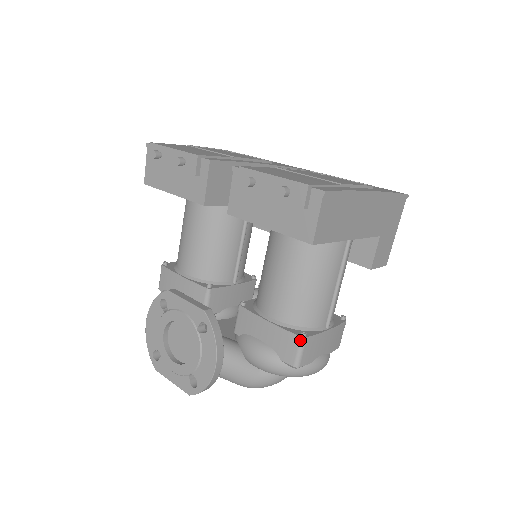
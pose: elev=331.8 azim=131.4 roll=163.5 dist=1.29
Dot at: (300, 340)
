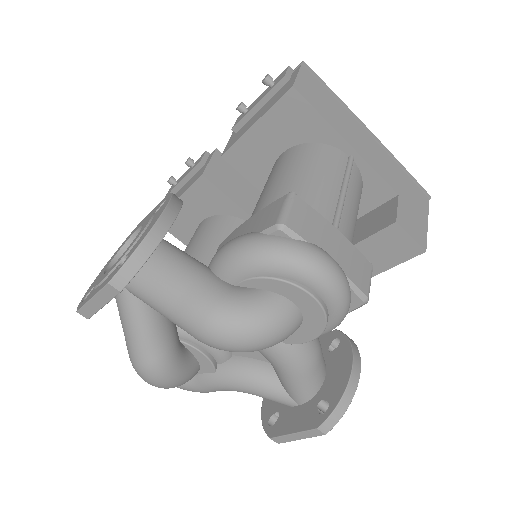
Dot at: (286, 196)
